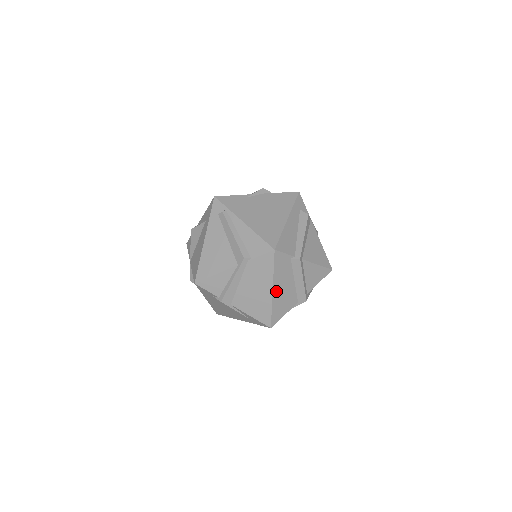
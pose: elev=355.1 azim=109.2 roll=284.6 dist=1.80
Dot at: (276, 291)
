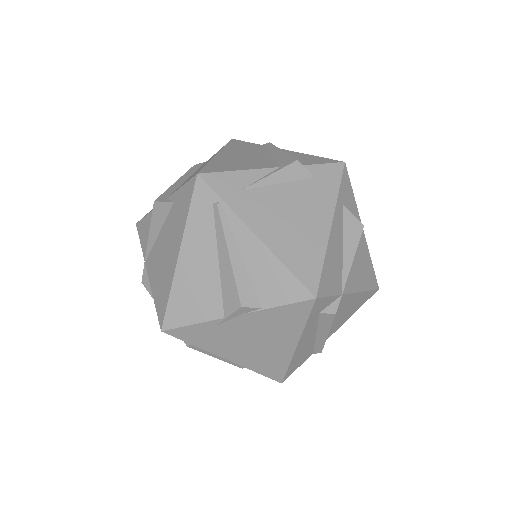
Dot at: occluded
